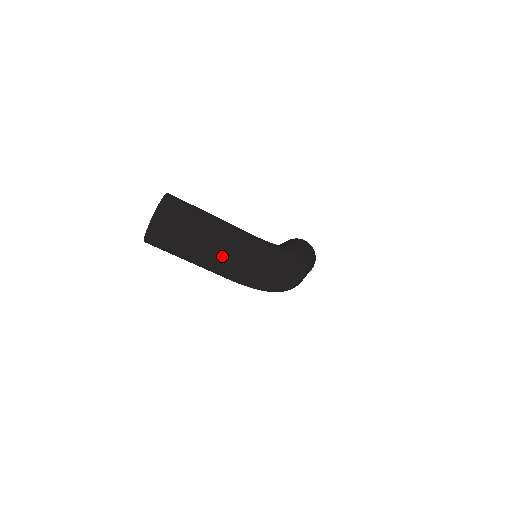
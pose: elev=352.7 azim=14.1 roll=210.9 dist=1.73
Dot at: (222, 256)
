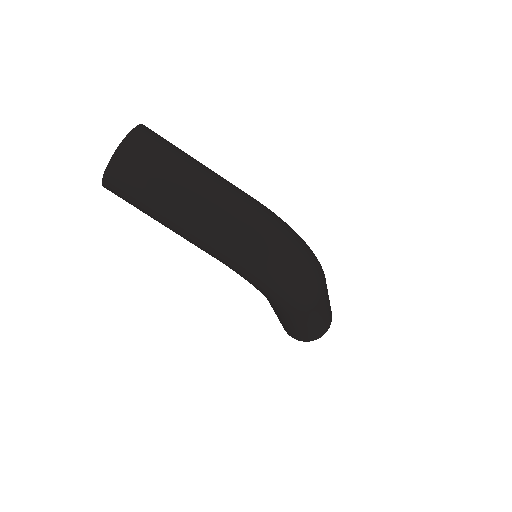
Dot at: (211, 199)
